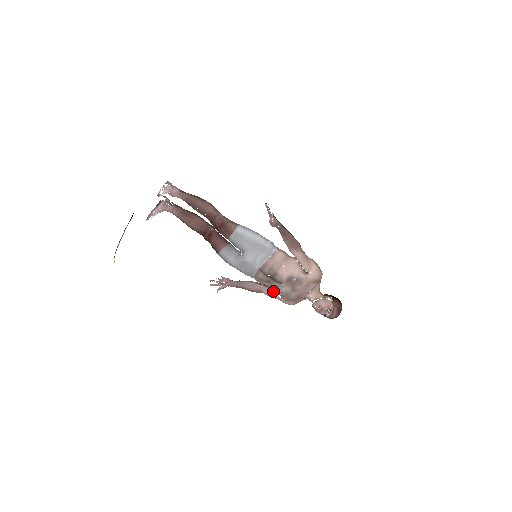
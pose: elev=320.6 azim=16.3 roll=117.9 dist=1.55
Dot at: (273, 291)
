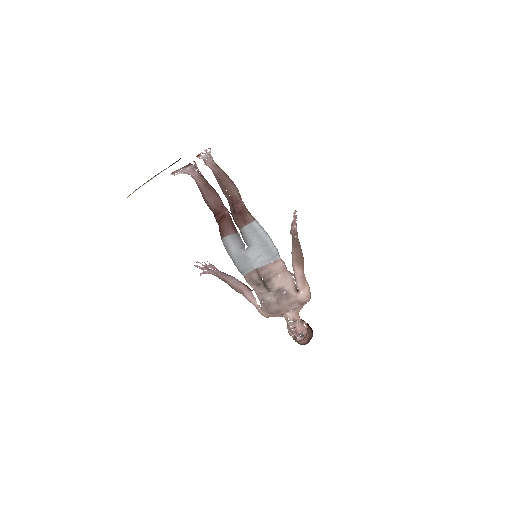
Dot at: occluded
